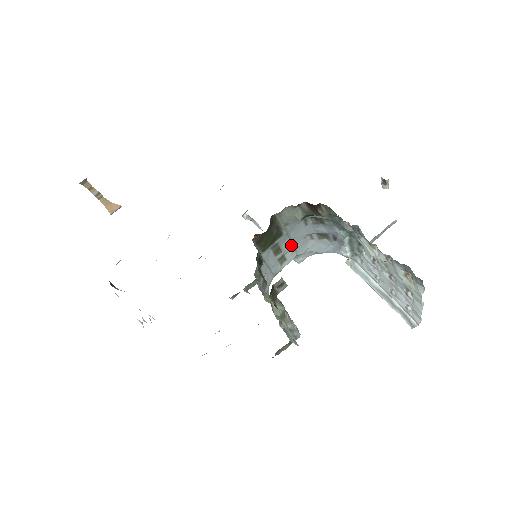
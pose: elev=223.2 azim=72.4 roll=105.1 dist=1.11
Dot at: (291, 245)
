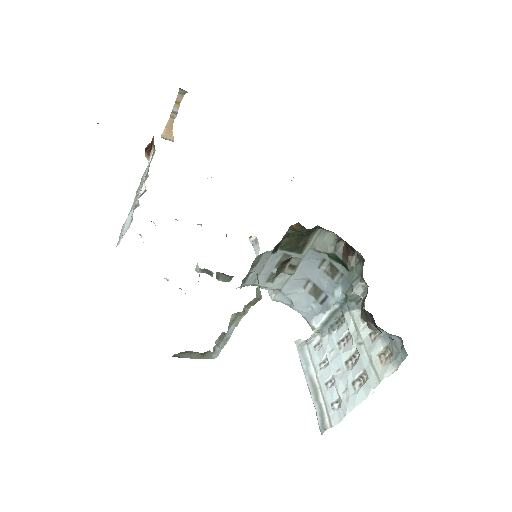
Dot at: occluded
